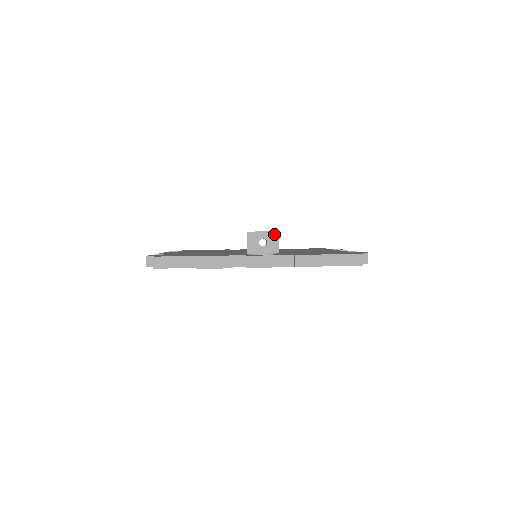
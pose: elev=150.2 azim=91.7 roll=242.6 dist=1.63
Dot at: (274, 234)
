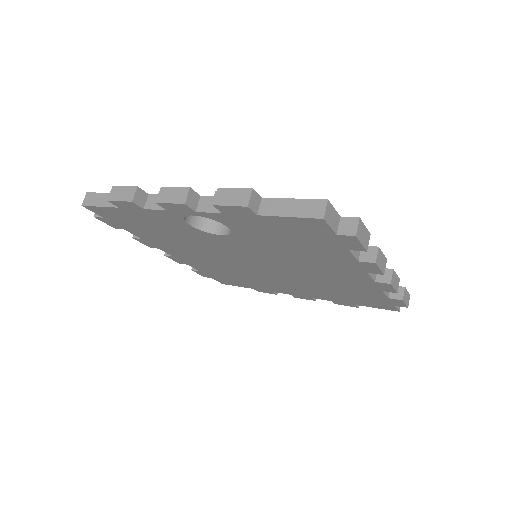
Dot at: occluded
